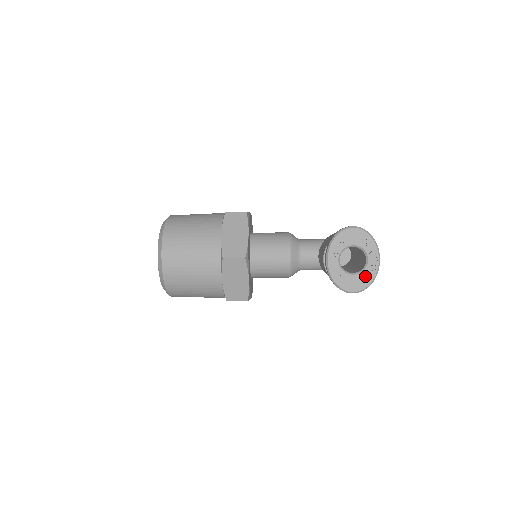
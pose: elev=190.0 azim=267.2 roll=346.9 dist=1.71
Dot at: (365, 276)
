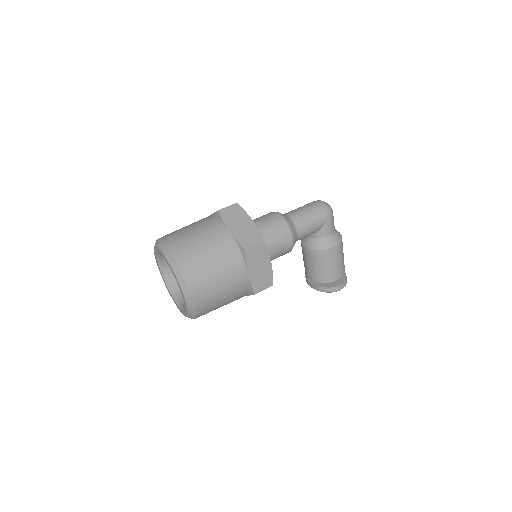
Dot at: occluded
